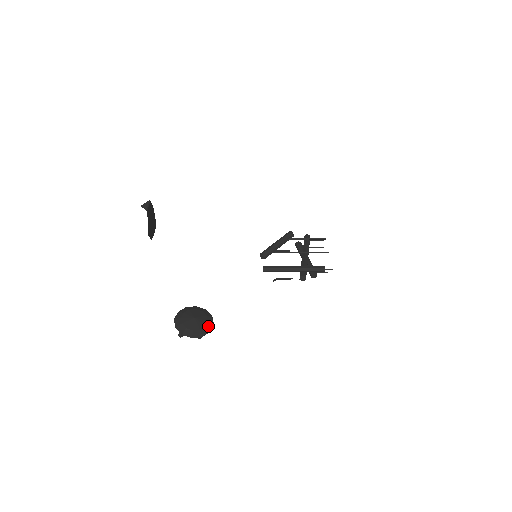
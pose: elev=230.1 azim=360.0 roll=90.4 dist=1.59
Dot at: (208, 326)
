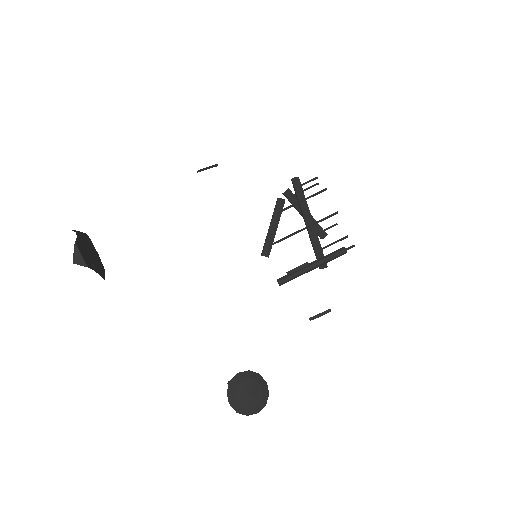
Dot at: (265, 391)
